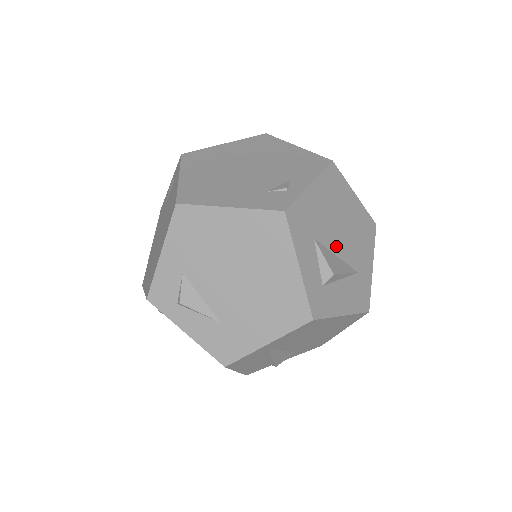
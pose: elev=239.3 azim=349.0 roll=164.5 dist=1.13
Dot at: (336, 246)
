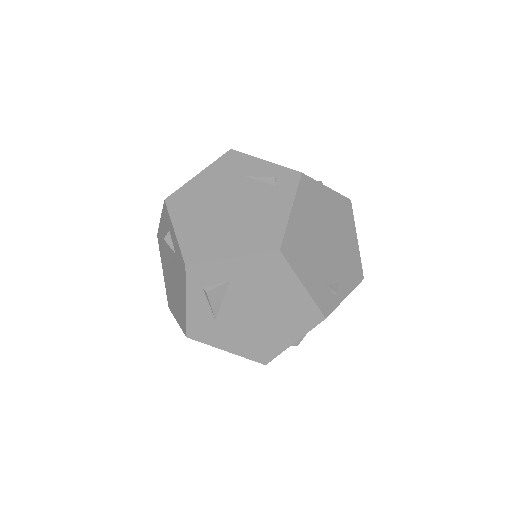
Dot at: occluded
